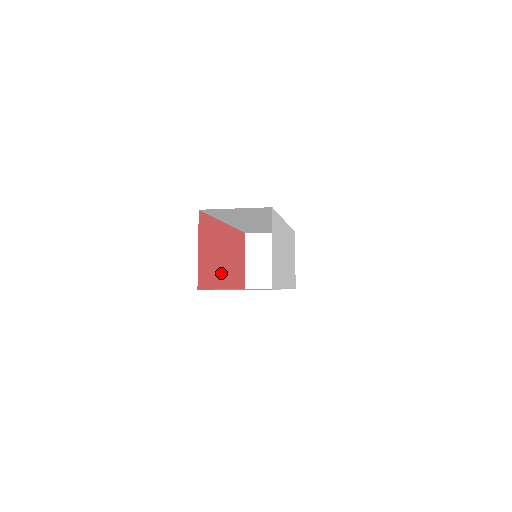
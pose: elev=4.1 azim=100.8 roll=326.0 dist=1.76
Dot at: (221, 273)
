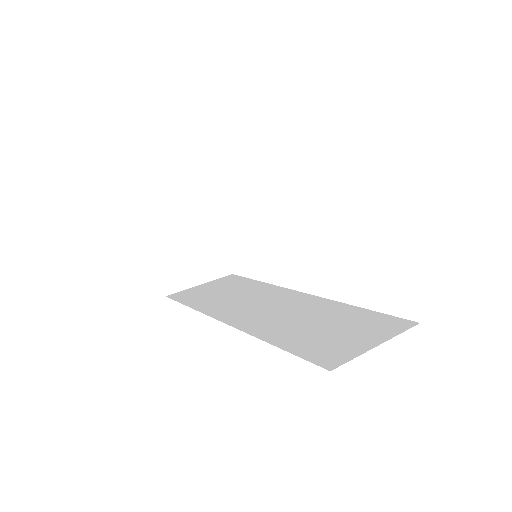
Dot at: occluded
